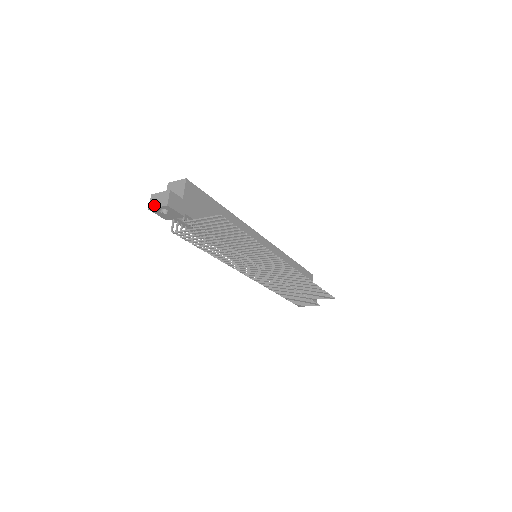
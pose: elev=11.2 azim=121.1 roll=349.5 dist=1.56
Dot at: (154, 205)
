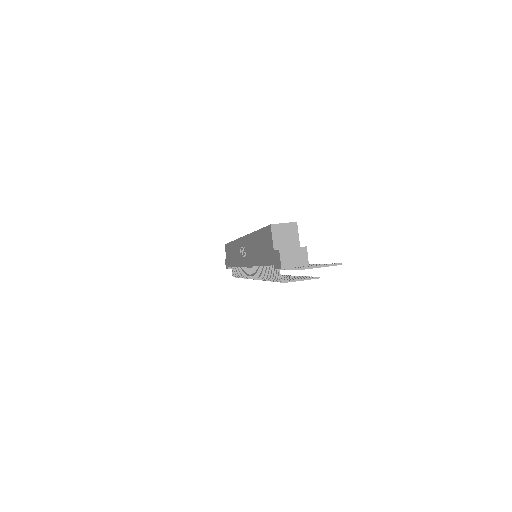
Dot at: (289, 264)
